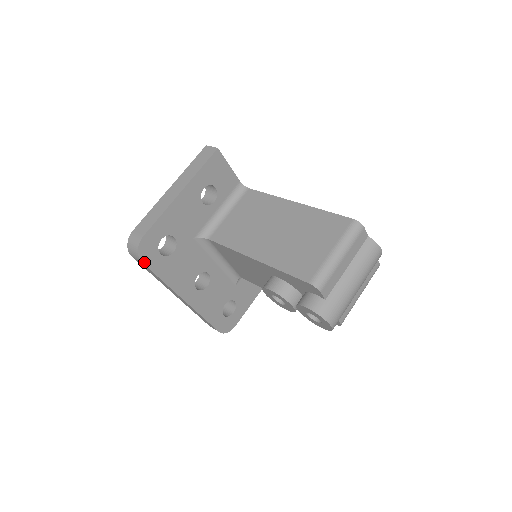
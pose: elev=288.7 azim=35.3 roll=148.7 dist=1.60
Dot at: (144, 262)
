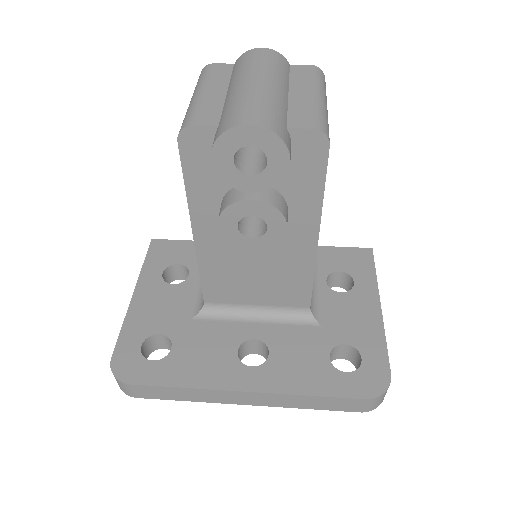
Dot at: (133, 382)
